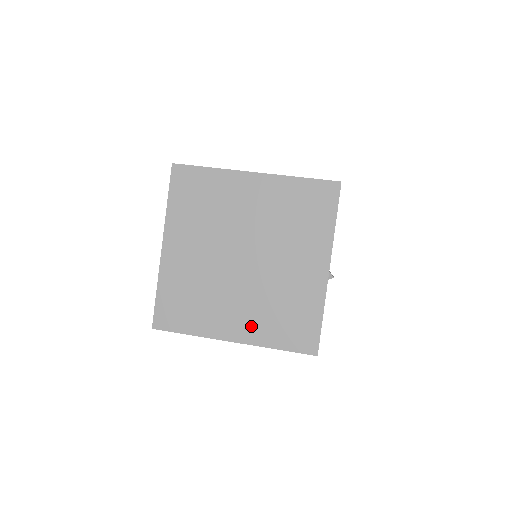
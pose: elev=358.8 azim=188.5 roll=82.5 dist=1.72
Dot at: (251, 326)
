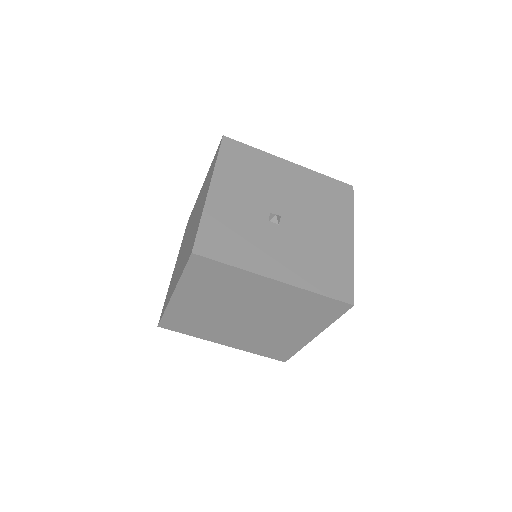
Dot at: occluded
